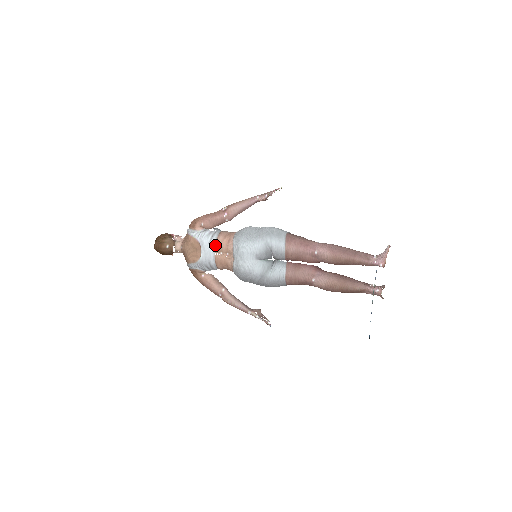
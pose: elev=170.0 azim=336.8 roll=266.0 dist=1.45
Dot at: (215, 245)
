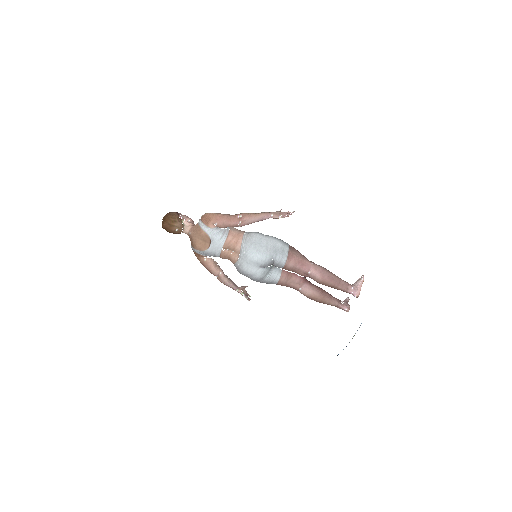
Dot at: (224, 243)
